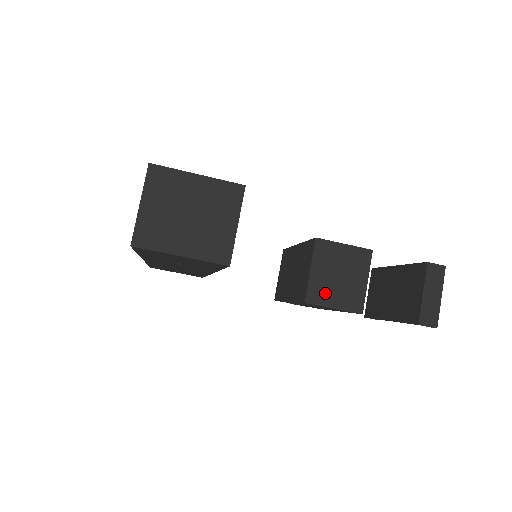
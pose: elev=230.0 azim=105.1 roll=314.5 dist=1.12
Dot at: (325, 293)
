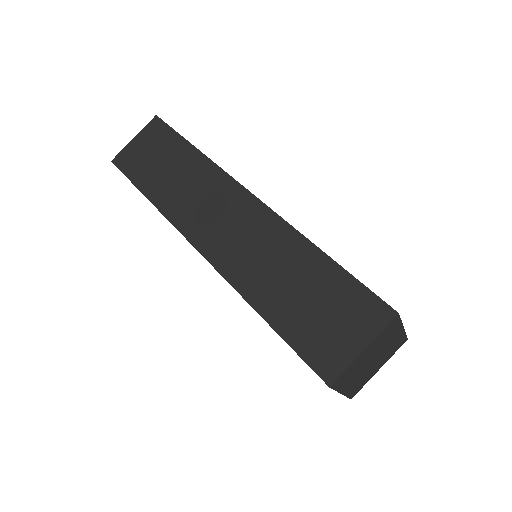
Dot at: occluded
